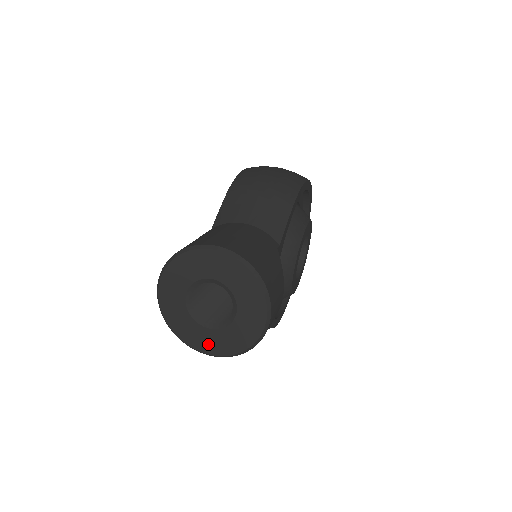
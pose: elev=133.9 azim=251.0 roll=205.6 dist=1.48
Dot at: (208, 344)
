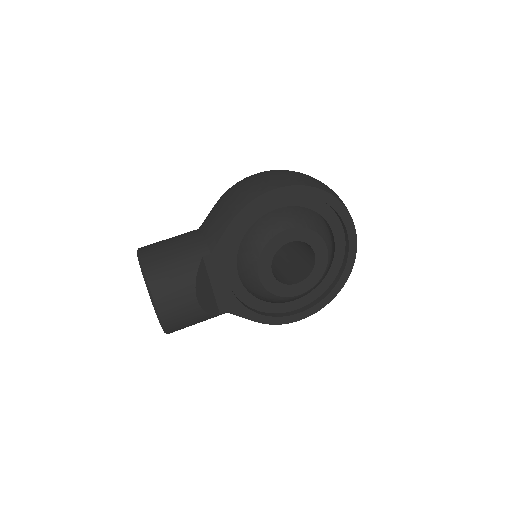
Dot at: occluded
